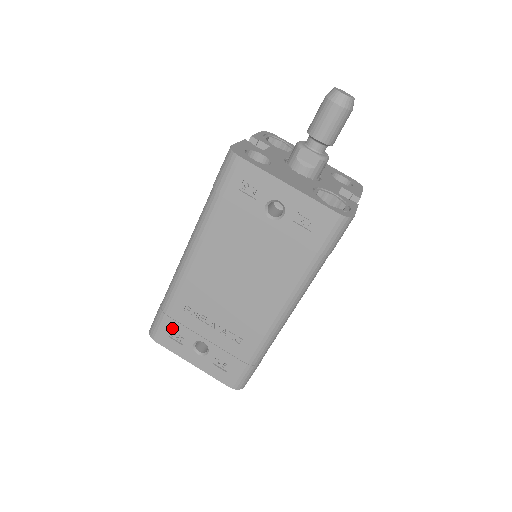
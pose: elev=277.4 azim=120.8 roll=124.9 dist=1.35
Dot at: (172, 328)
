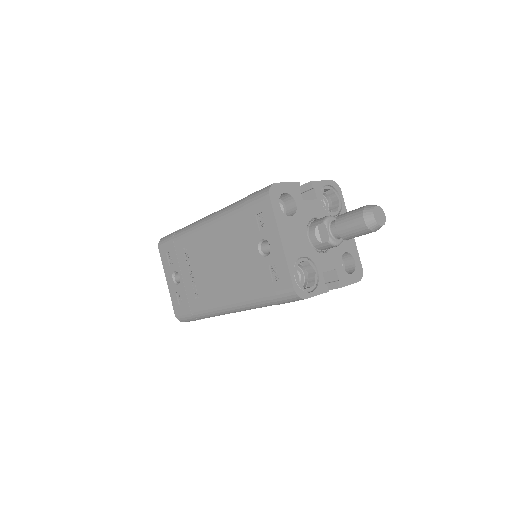
Dot at: (171, 251)
